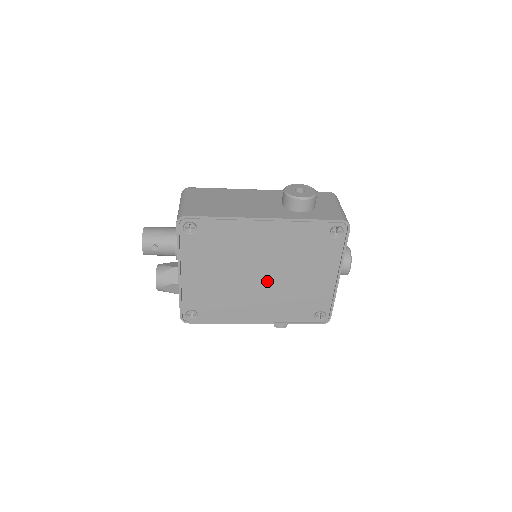
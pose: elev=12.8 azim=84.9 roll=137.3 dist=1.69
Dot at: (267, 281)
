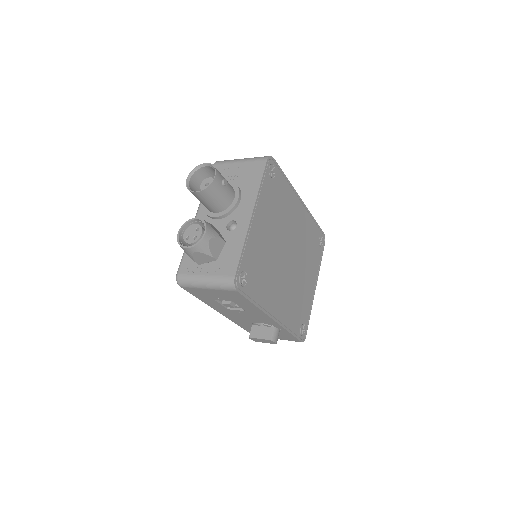
Dot at: (290, 266)
